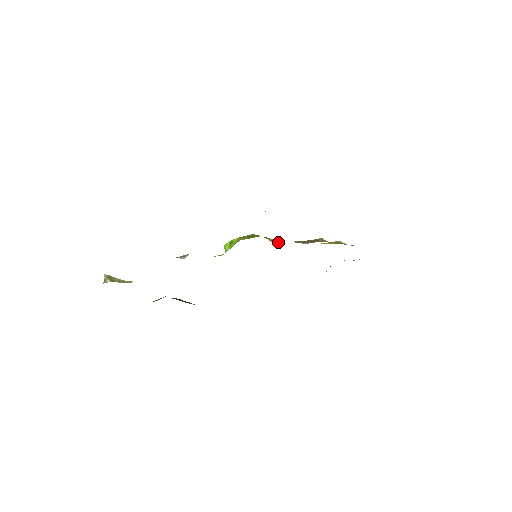
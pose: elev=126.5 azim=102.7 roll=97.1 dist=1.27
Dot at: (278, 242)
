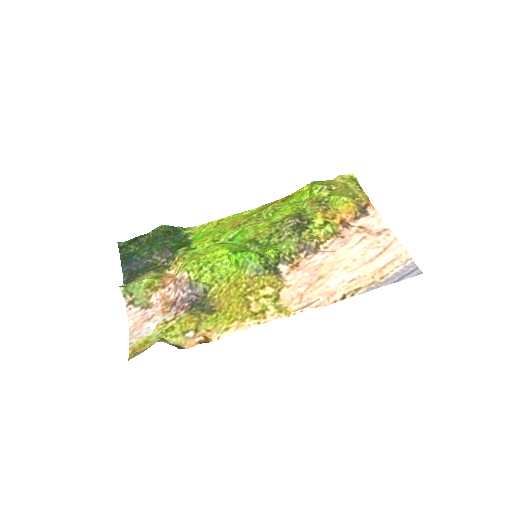
Dot at: (280, 261)
